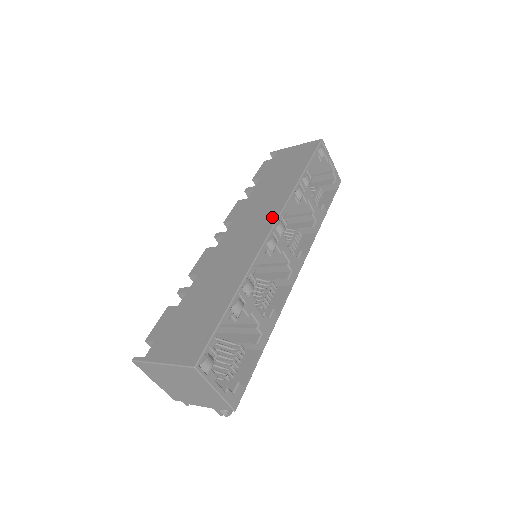
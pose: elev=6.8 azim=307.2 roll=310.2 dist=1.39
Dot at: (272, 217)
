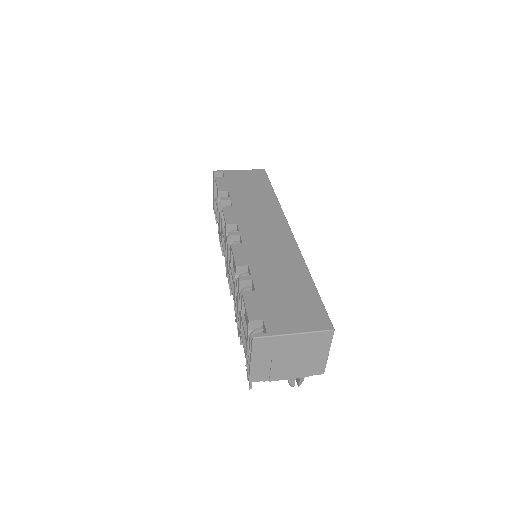
Dot at: (282, 223)
